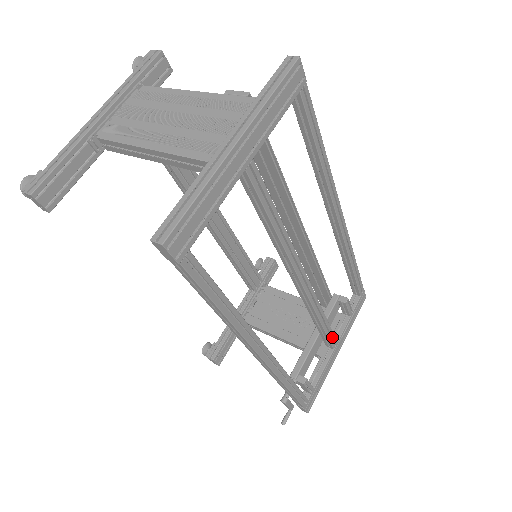
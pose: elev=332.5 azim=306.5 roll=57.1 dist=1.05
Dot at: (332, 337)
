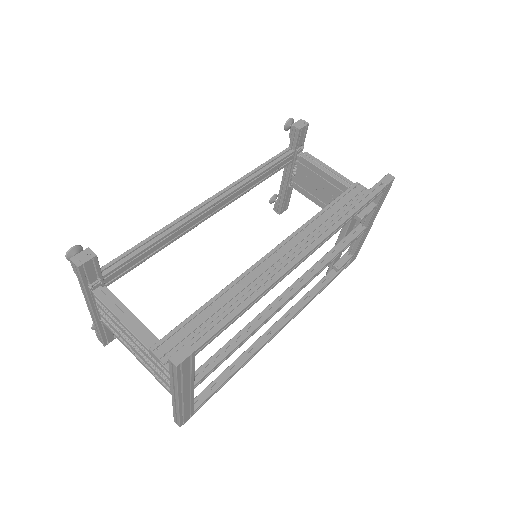
Dot at: (355, 238)
